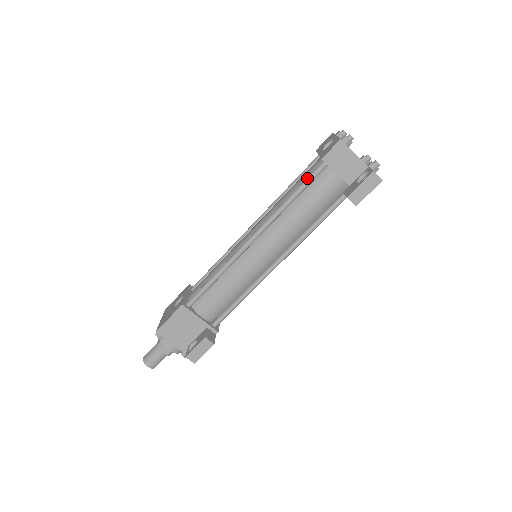
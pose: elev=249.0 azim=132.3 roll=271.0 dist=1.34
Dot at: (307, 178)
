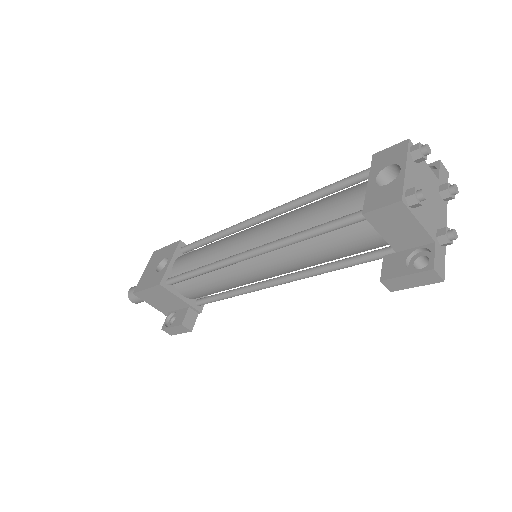
Dot at: (335, 222)
